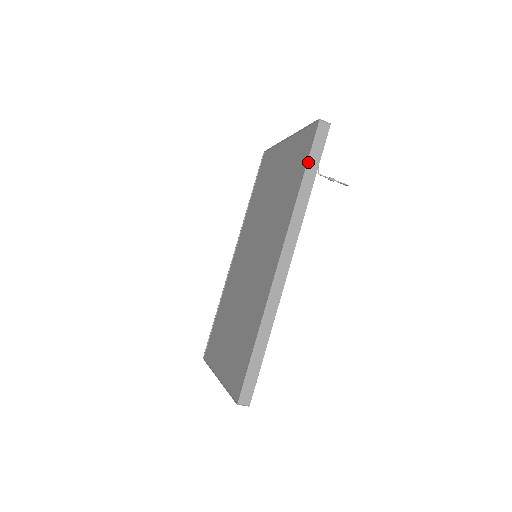
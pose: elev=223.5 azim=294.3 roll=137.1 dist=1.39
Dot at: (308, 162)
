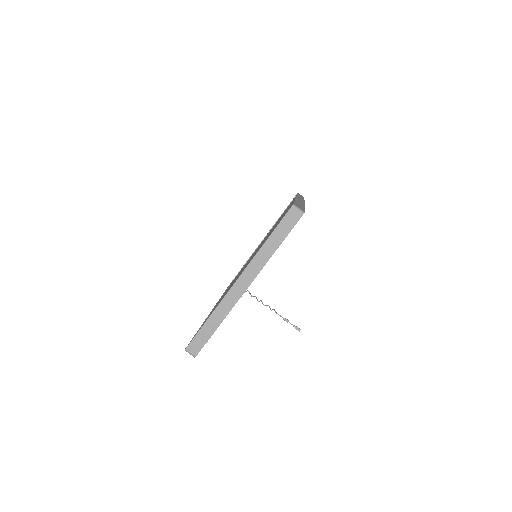
Dot at: (298, 194)
